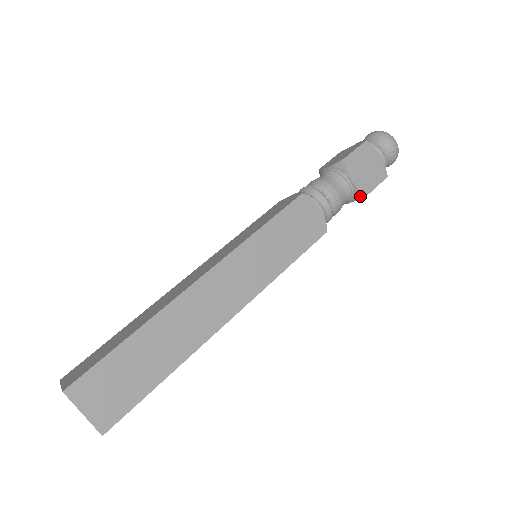
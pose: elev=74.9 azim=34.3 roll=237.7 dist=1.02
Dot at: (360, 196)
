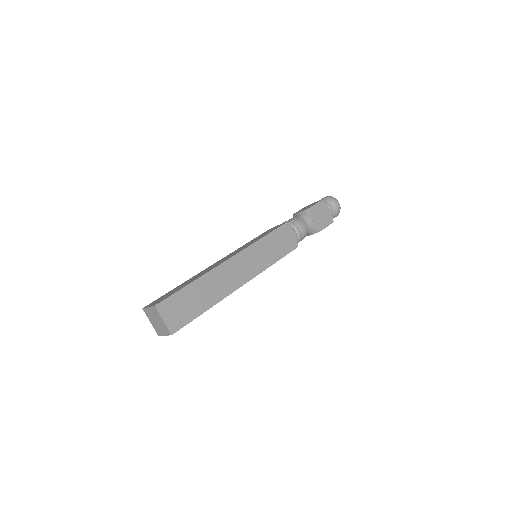
Dot at: (317, 231)
